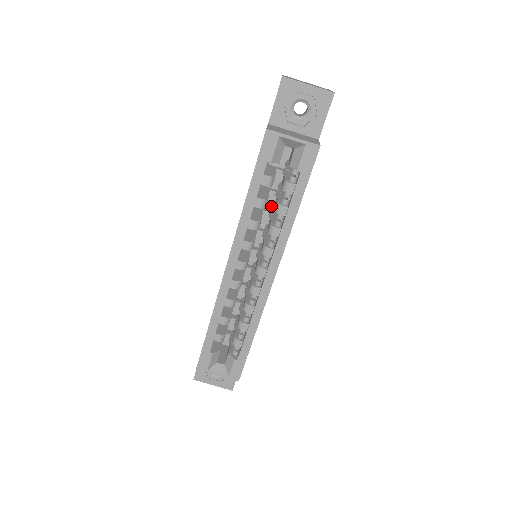
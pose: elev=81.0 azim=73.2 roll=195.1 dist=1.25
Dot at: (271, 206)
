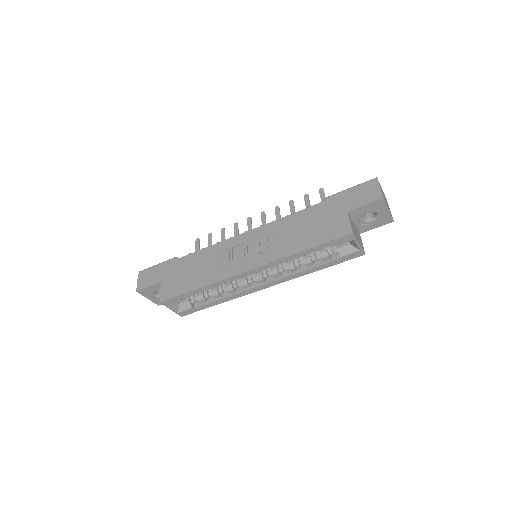
Dot at: occluded
